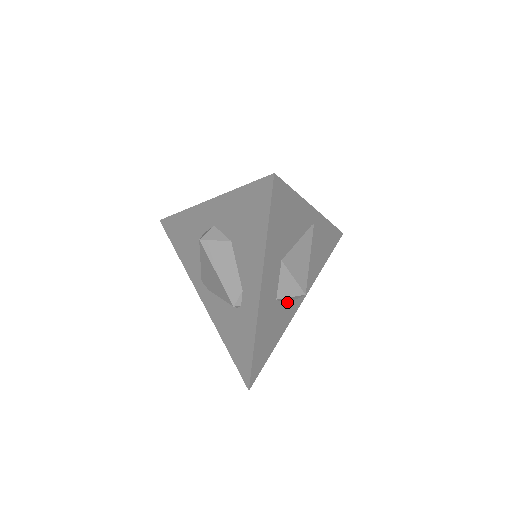
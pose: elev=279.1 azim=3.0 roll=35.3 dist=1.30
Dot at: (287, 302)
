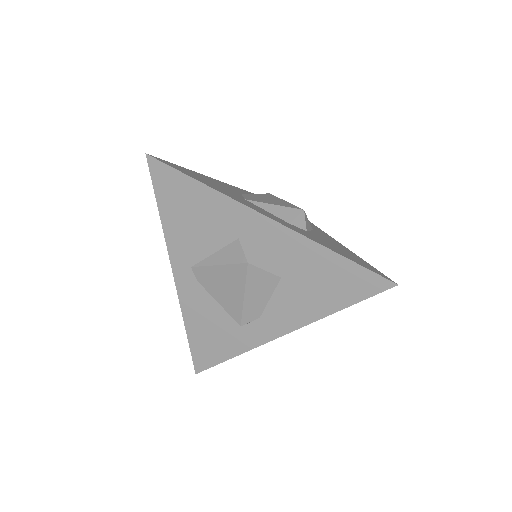
Dot at: occluded
